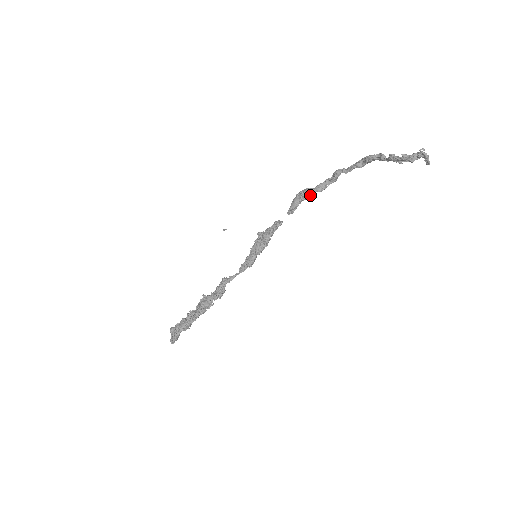
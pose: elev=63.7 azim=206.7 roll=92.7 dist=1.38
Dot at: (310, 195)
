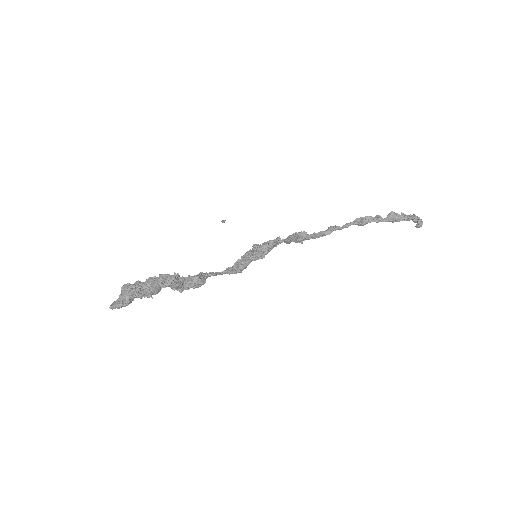
Dot at: (306, 237)
